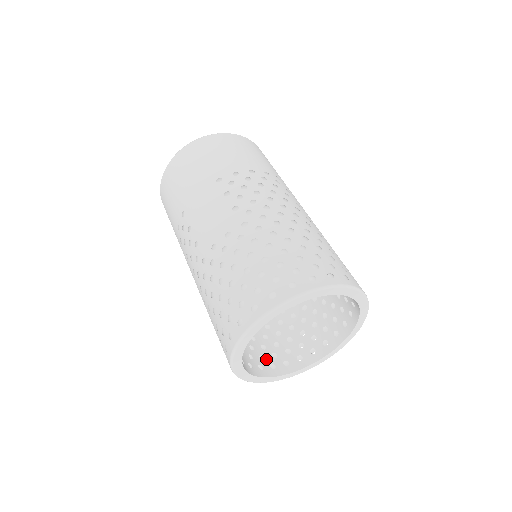
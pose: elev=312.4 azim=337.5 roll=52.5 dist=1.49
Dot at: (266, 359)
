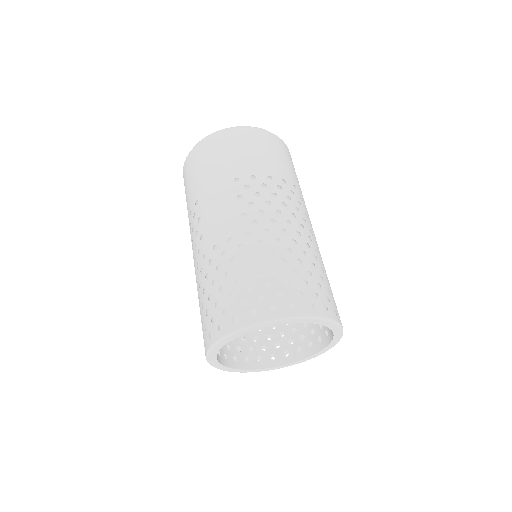
Dot at: (242, 351)
